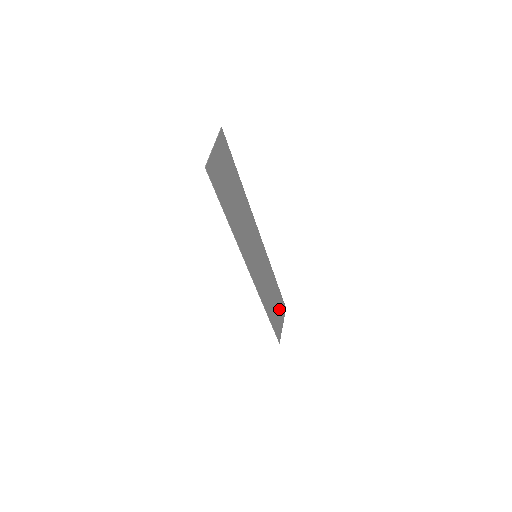
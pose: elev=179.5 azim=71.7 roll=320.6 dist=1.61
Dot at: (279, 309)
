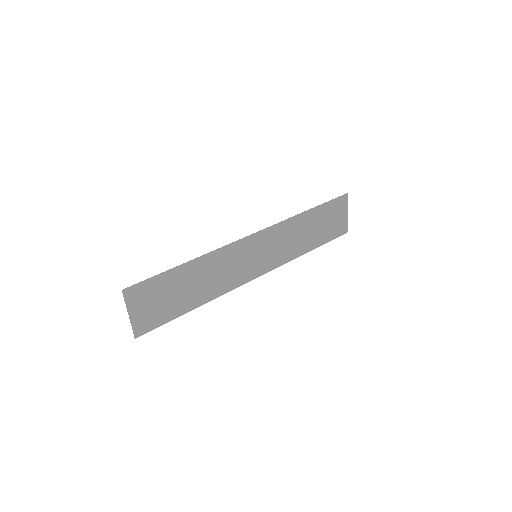
Dot at: (332, 215)
